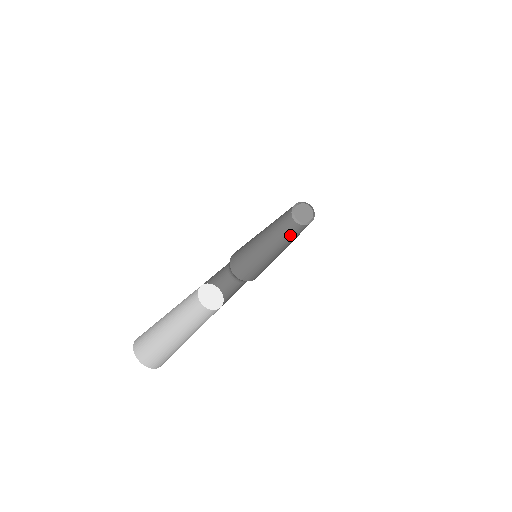
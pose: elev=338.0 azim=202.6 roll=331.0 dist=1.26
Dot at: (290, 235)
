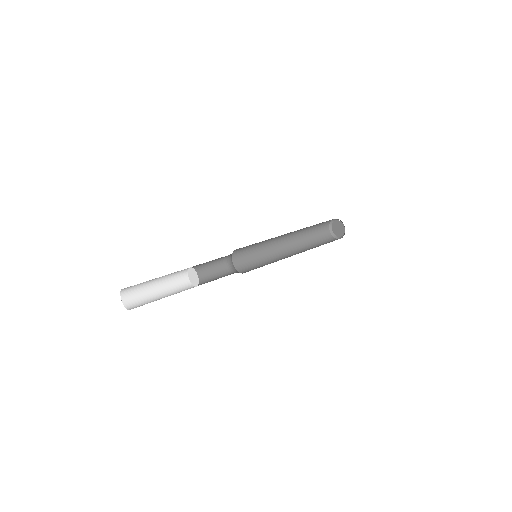
Dot at: (314, 245)
